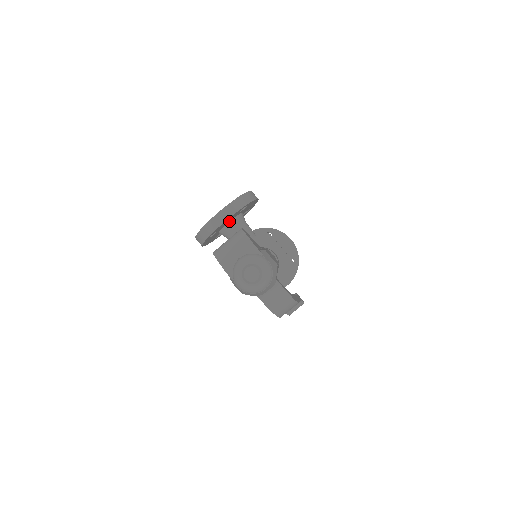
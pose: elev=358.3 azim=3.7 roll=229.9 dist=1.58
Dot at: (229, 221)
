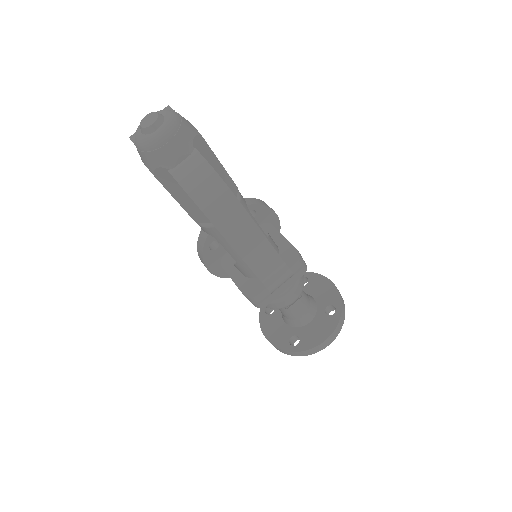
Dot at: occluded
